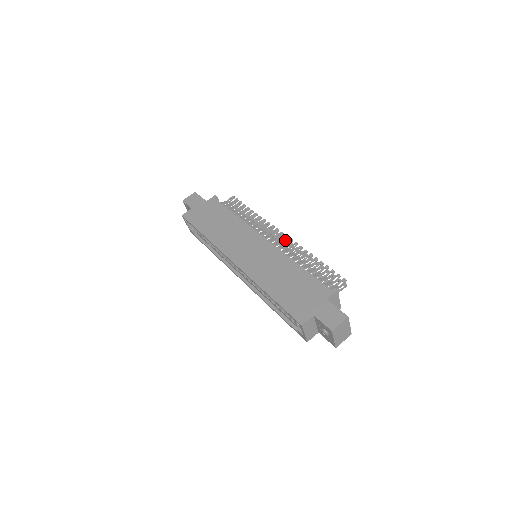
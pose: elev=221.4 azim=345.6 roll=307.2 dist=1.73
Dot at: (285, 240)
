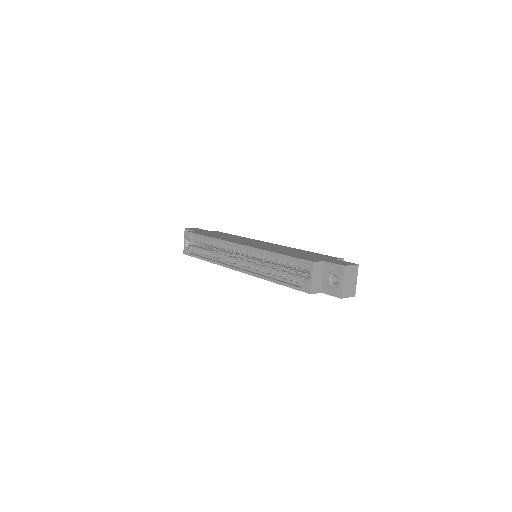
Dot at: occluded
